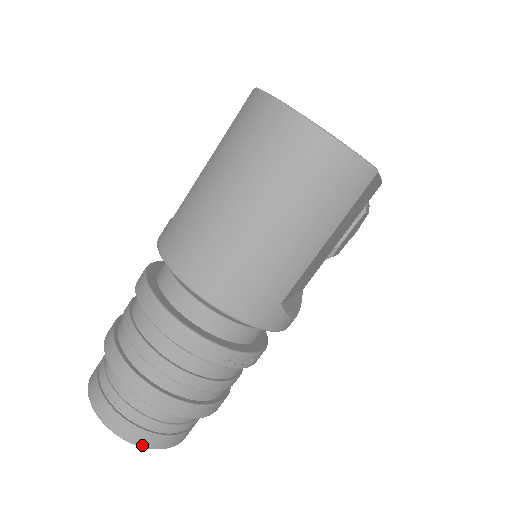
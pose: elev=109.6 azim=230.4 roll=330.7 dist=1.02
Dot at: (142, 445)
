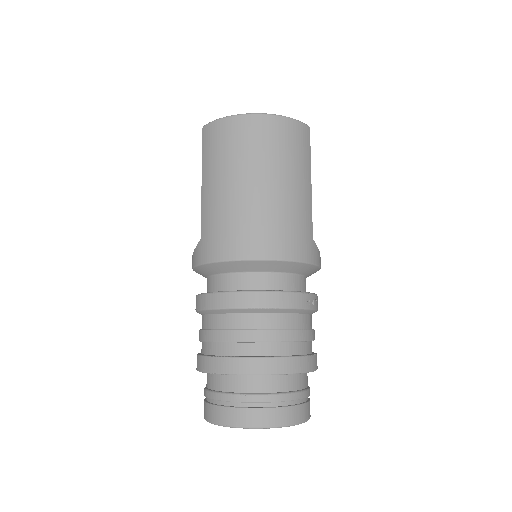
Dot at: (293, 423)
